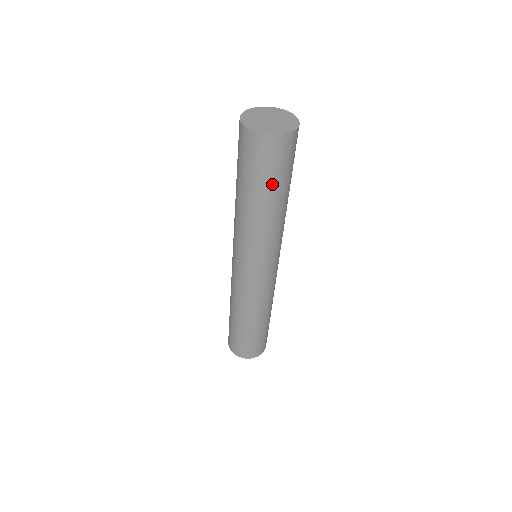
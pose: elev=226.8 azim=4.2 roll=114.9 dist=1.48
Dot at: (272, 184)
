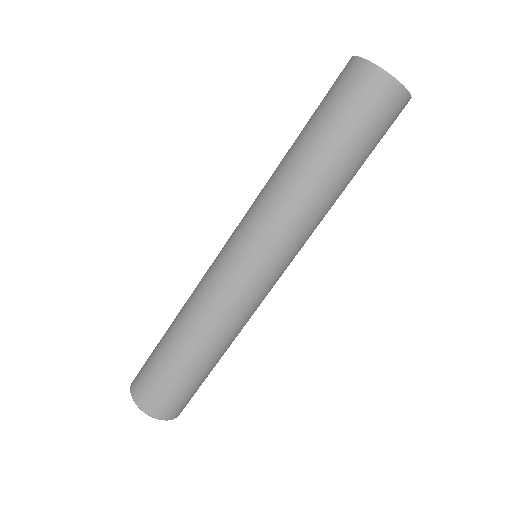
Dot at: (330, 127)
